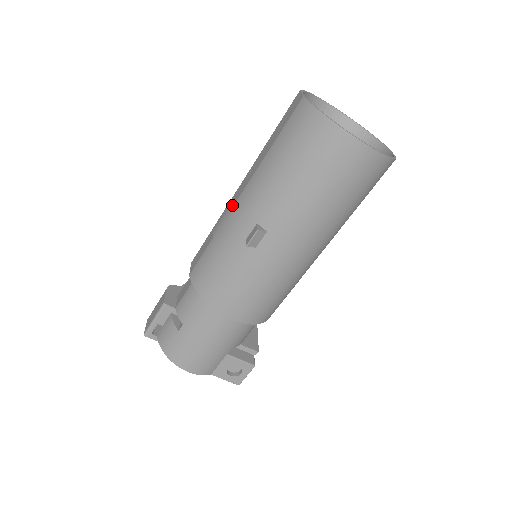
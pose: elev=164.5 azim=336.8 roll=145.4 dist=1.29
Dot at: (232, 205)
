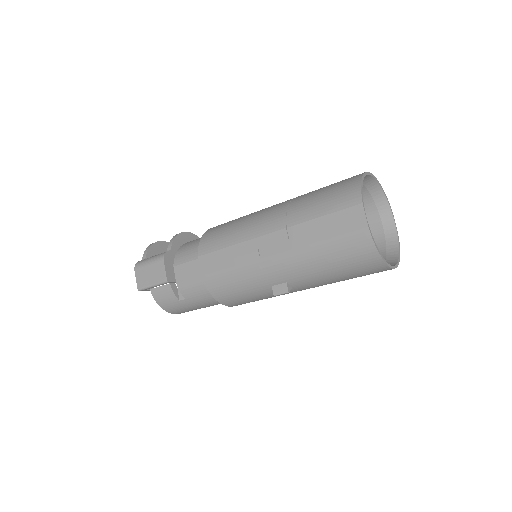
Dot at: (263, 254)
